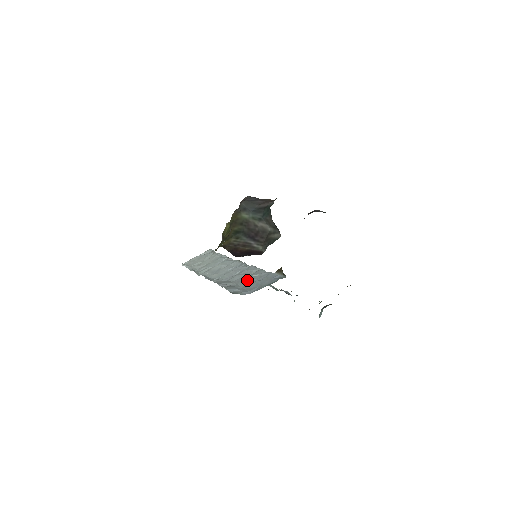
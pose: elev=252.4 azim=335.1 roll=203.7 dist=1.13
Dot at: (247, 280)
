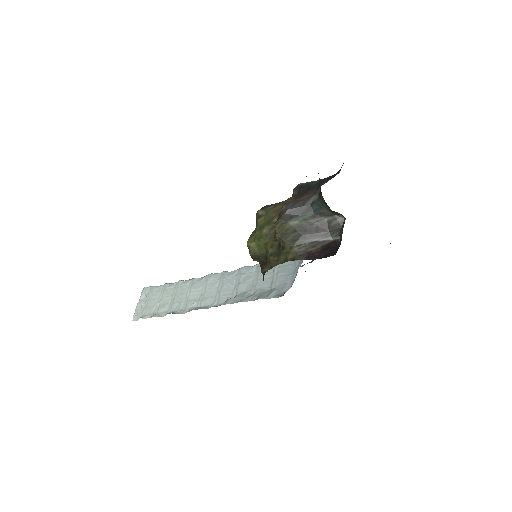
Dot at: (262, 280)
